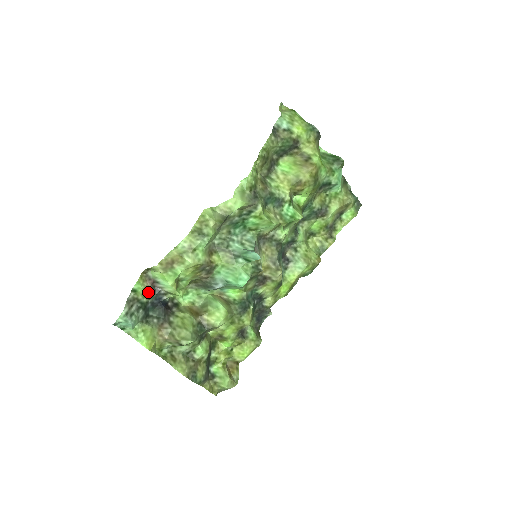
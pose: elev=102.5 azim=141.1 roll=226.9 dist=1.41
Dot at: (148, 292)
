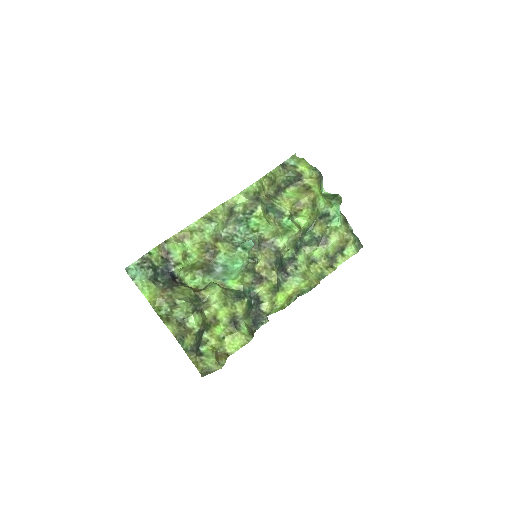
Dot at: (161, 260)
